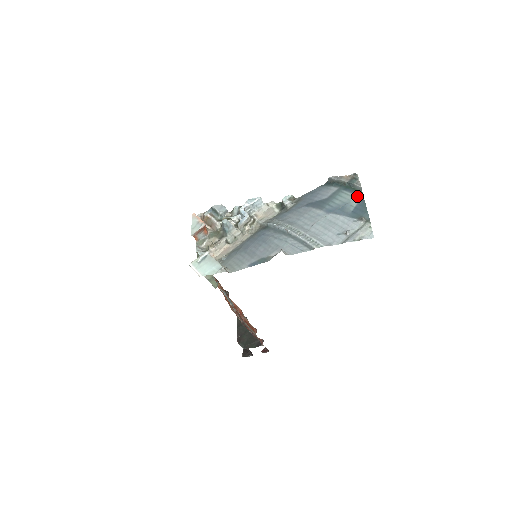
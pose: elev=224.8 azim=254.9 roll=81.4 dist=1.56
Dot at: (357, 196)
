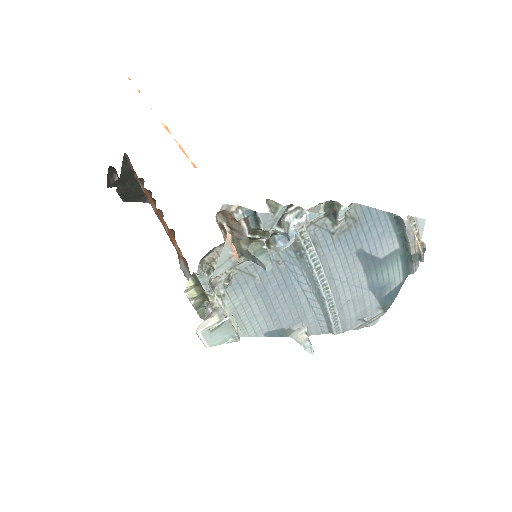
Dot at: (403, 278)
